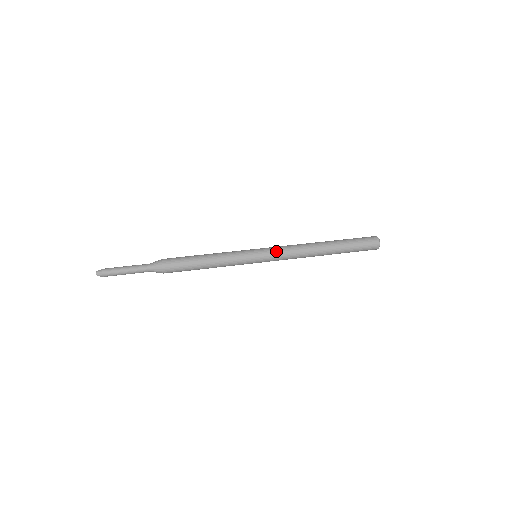
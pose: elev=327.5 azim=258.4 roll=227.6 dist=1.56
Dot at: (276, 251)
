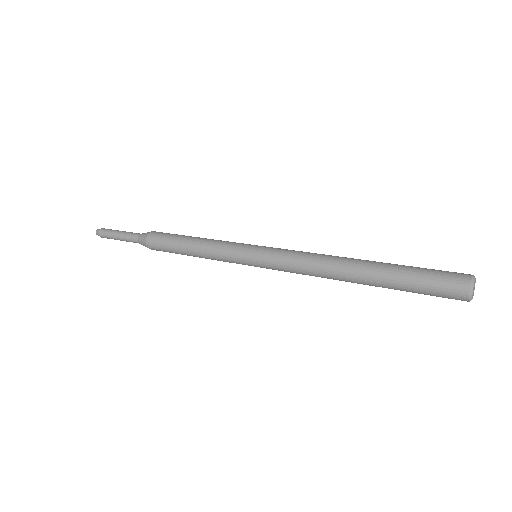
Dot at: (277, 258)
